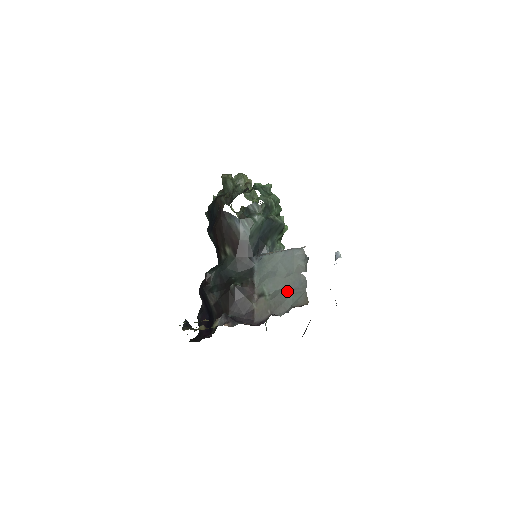
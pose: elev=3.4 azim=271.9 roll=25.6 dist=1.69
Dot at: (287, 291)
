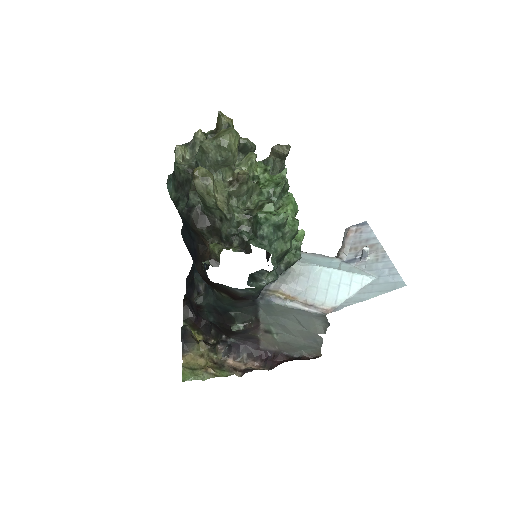
Dot at: (299, 341)
